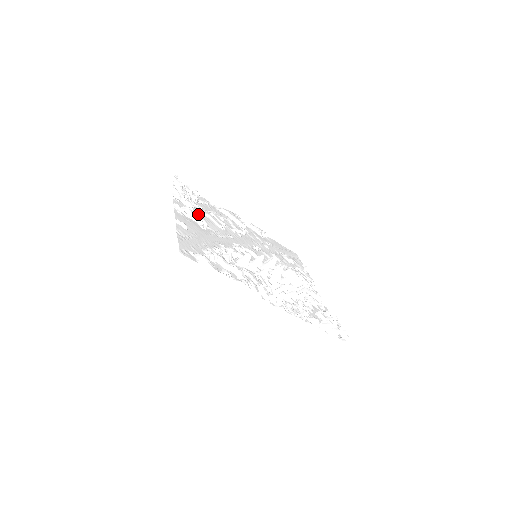
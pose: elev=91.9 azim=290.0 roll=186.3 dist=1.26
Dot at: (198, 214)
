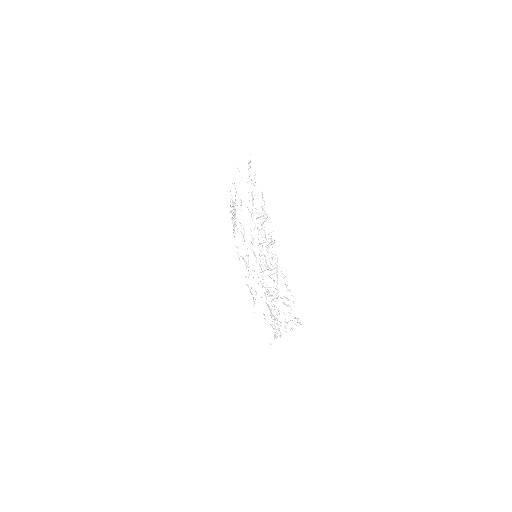
Dot at: occluded
